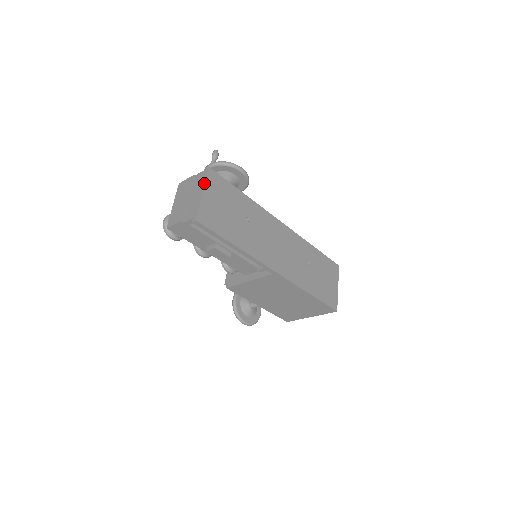
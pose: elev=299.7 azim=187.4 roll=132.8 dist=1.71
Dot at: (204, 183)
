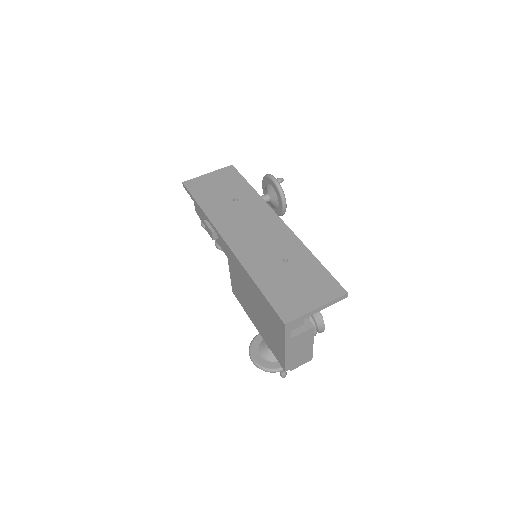
Dot at: (217, 170)
